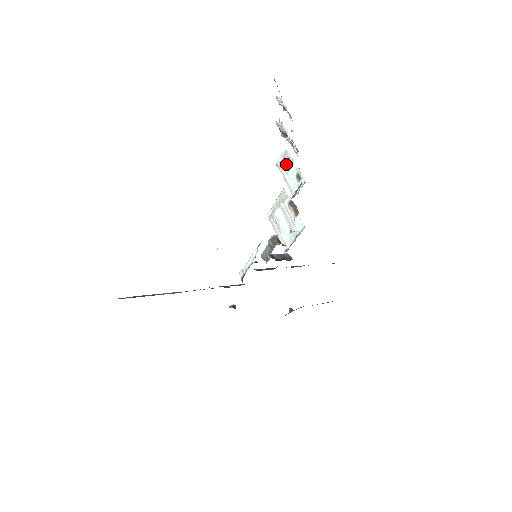
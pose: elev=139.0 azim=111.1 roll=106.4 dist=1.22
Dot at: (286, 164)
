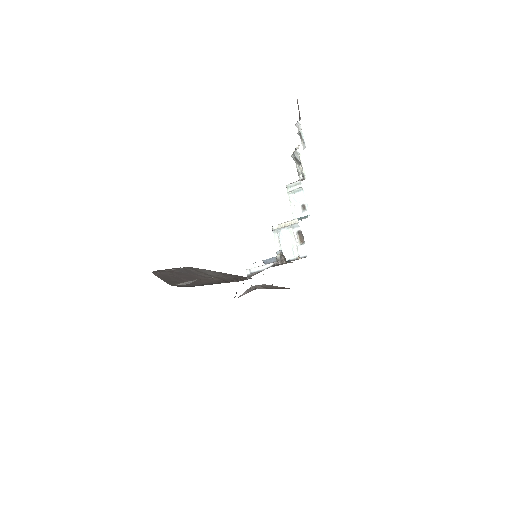
Dot at: (296, 192)
